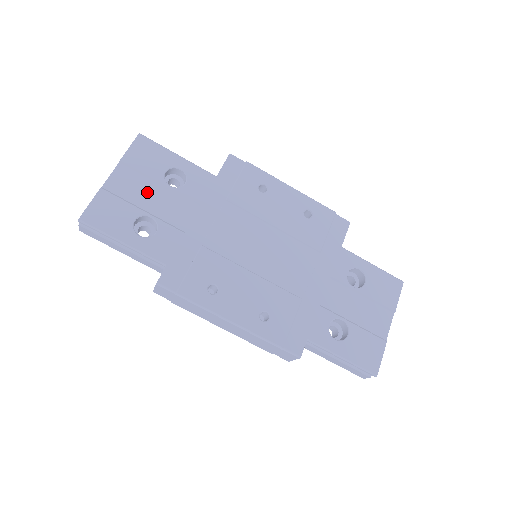
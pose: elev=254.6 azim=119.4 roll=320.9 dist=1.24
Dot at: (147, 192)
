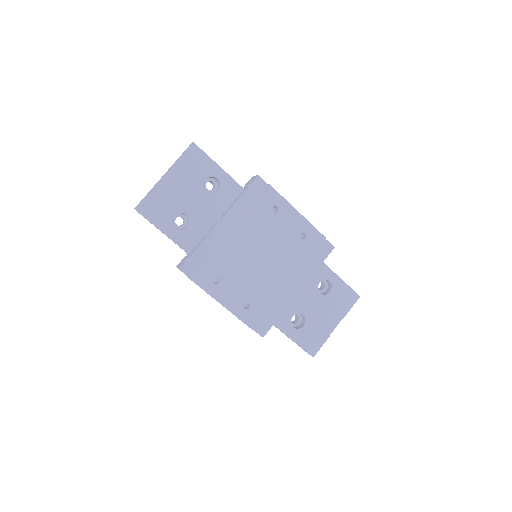
Dot at: (188, 193)
